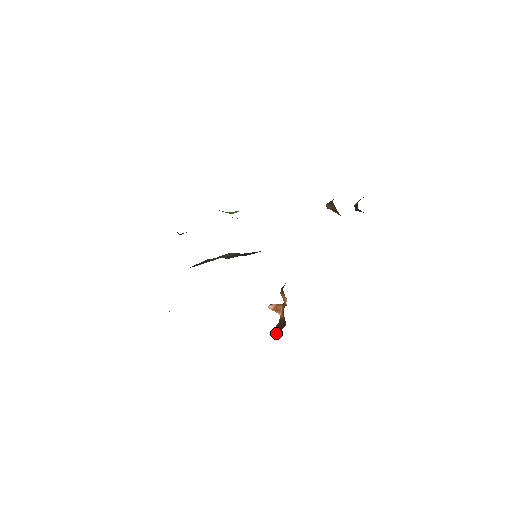
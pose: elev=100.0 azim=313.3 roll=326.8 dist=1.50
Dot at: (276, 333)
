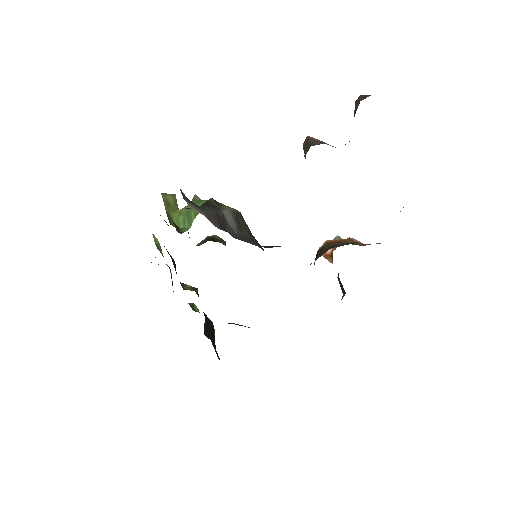
Dot at: occluded
